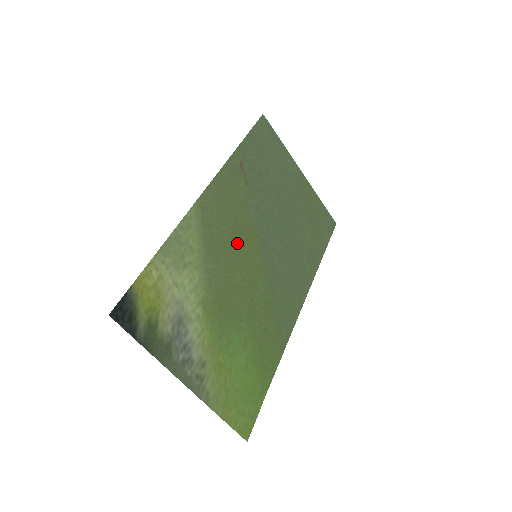
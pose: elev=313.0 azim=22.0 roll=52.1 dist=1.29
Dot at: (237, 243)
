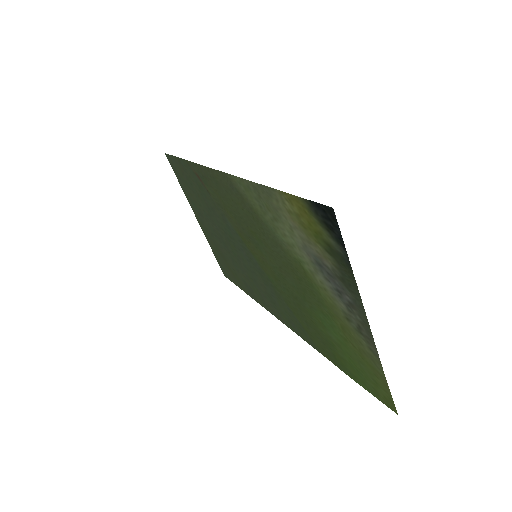
Dot at: (250, 234)
